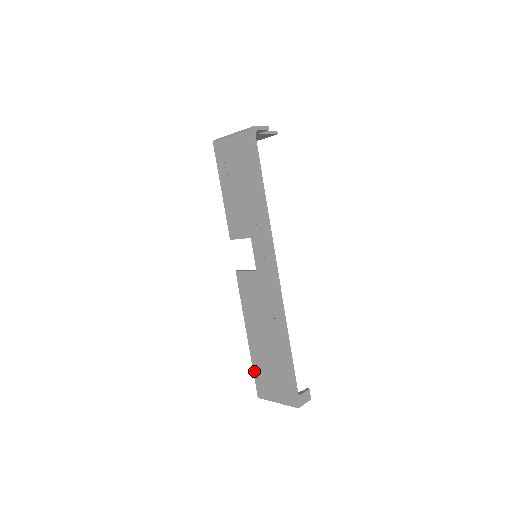
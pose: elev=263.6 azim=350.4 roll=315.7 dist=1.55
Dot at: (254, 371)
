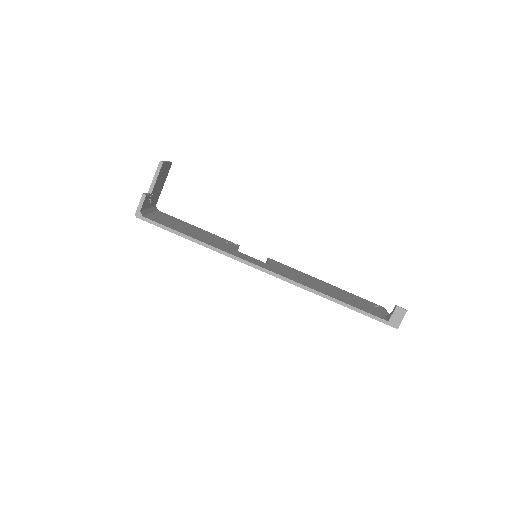
Dot at: occluded
